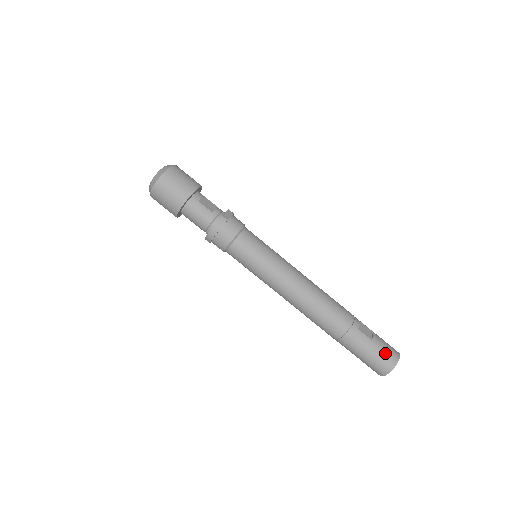
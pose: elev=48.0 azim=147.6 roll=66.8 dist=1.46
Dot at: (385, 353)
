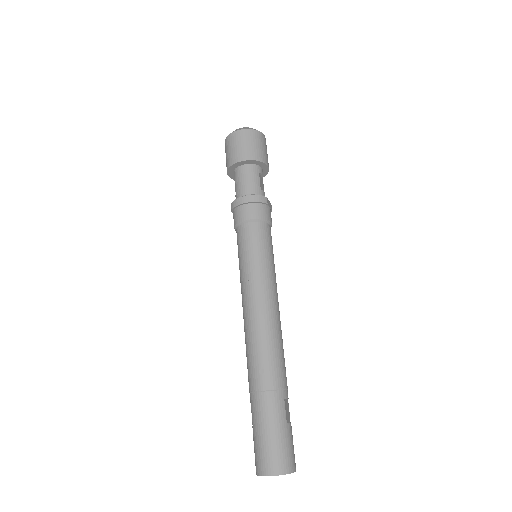
Dot at: (288, 450)
